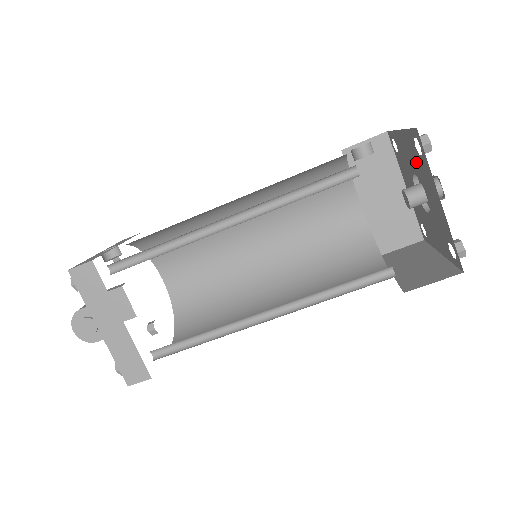
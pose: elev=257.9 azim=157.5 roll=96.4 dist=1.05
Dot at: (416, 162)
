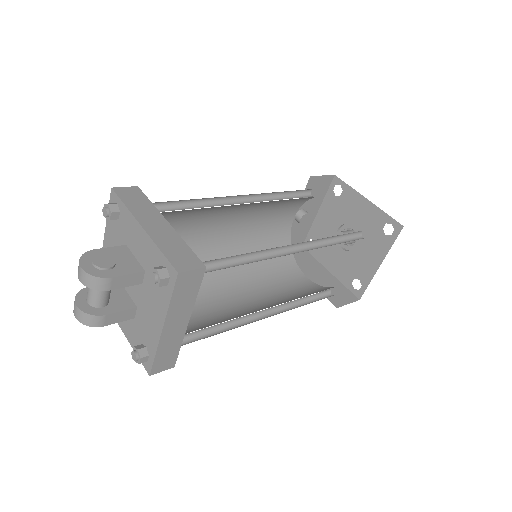
Dot at: (338, 211)
